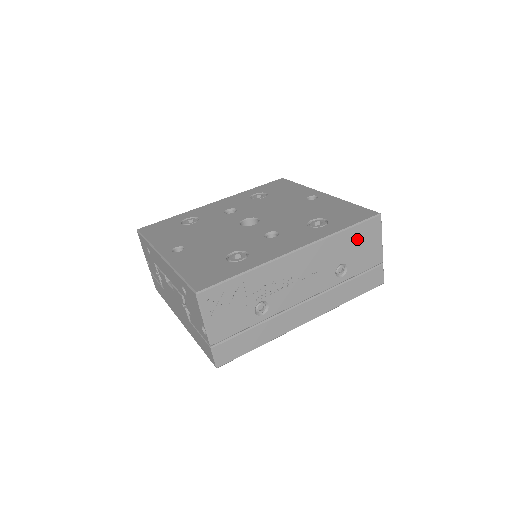
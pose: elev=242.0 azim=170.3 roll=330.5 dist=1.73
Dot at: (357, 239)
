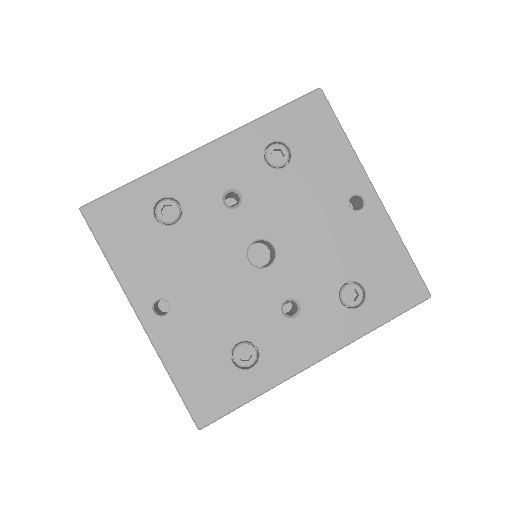
Dot at: occluded
